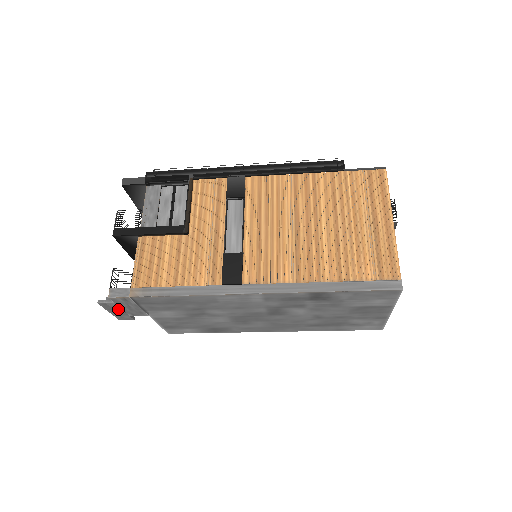
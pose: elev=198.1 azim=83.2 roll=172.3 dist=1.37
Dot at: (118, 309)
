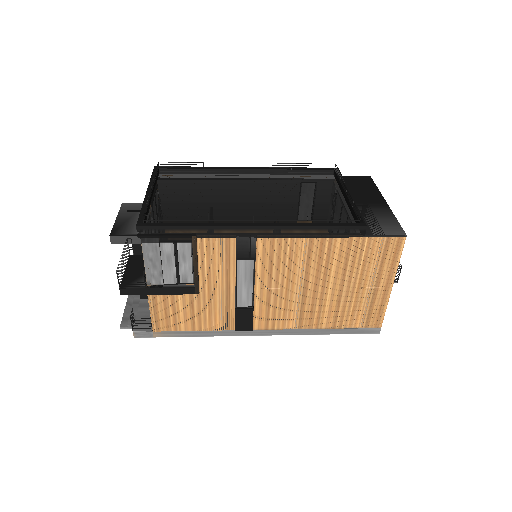
Dot at: occluded
